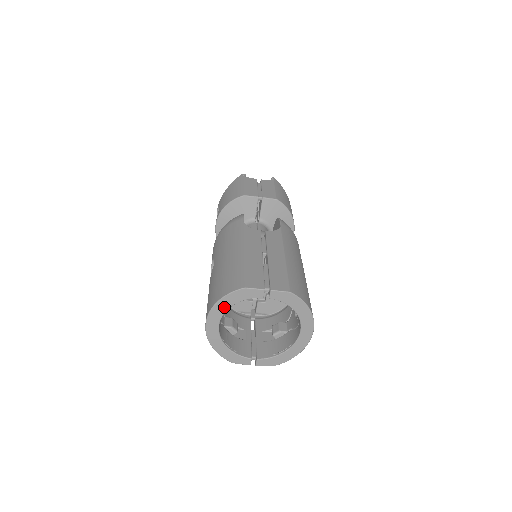
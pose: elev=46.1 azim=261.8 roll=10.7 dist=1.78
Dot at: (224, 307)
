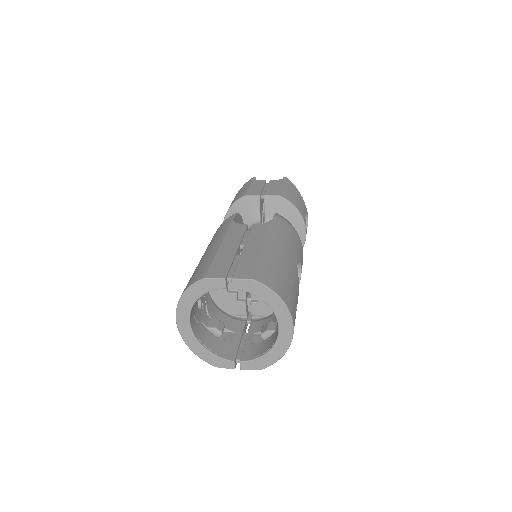
Dot at: (189, 302)
